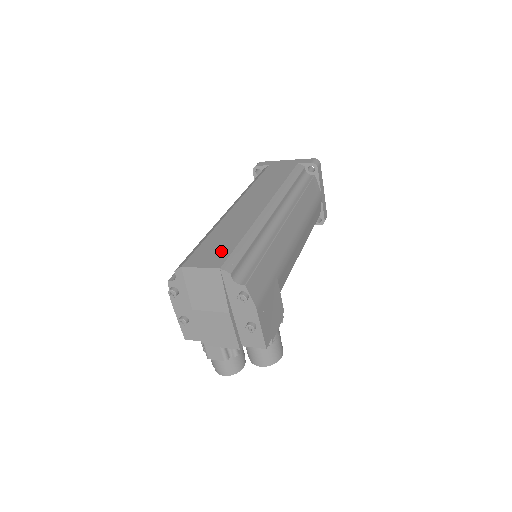
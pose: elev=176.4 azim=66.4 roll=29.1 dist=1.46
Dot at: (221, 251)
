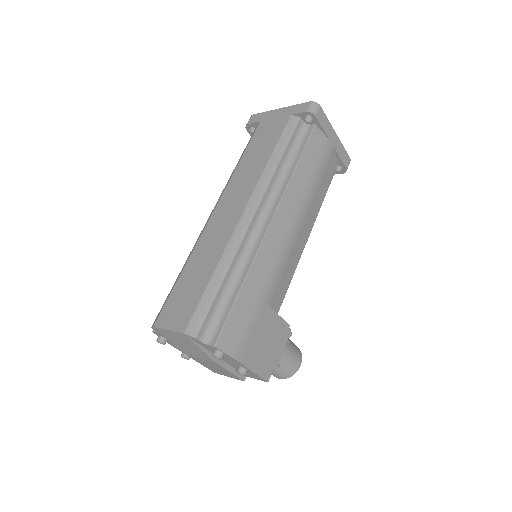
Dot at: (189, 301)
